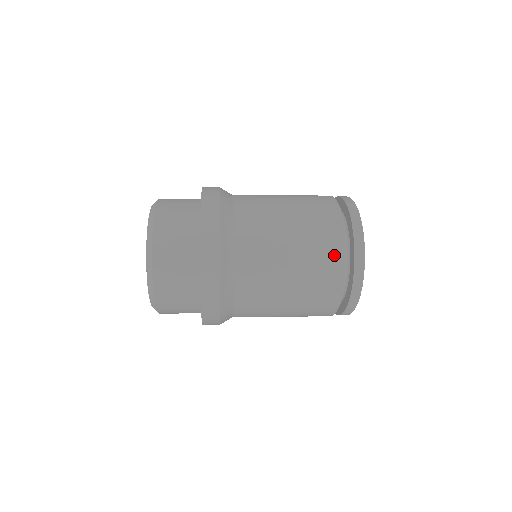
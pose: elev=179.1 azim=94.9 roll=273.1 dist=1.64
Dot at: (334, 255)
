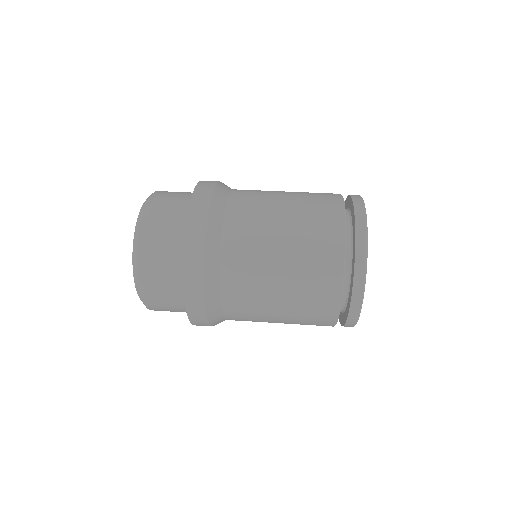
Dot at: (332, 231)
